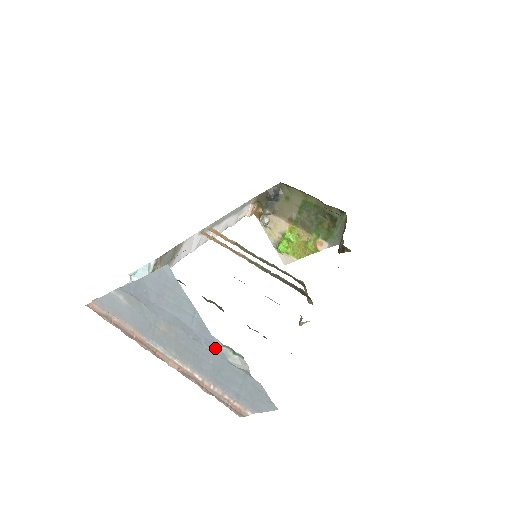
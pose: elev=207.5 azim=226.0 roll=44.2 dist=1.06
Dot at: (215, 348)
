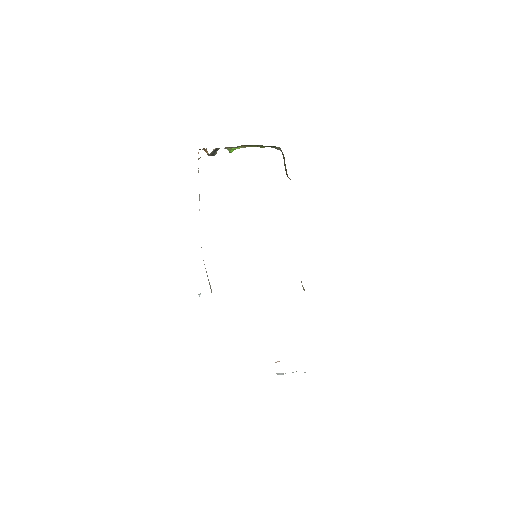
Dot at: occluded
